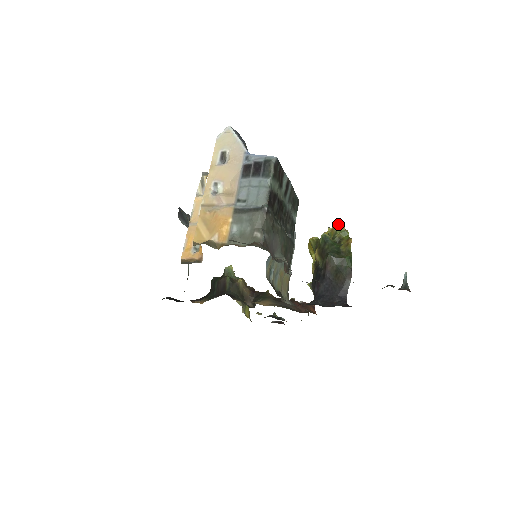
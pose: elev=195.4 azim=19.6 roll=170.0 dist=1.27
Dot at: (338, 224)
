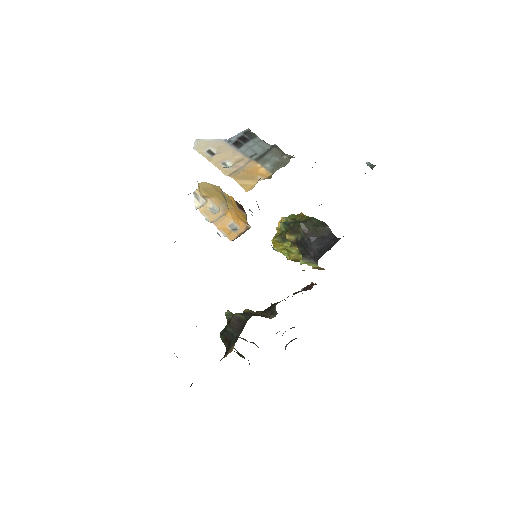
Dot at: (280, 220)
